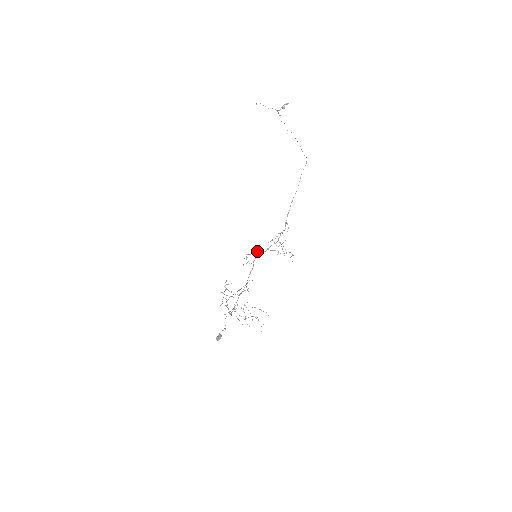
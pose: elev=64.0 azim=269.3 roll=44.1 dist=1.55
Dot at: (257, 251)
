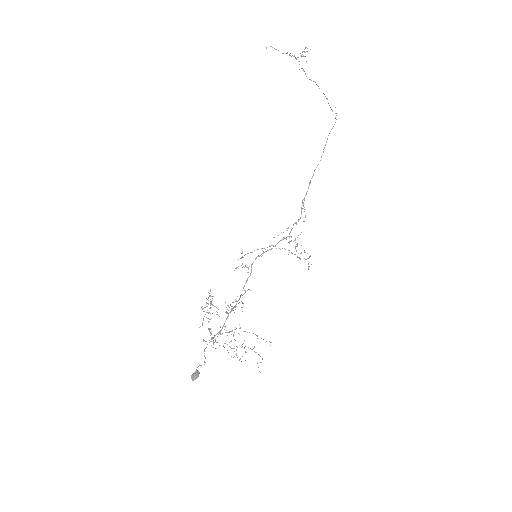
Dot at: (258, 249)
